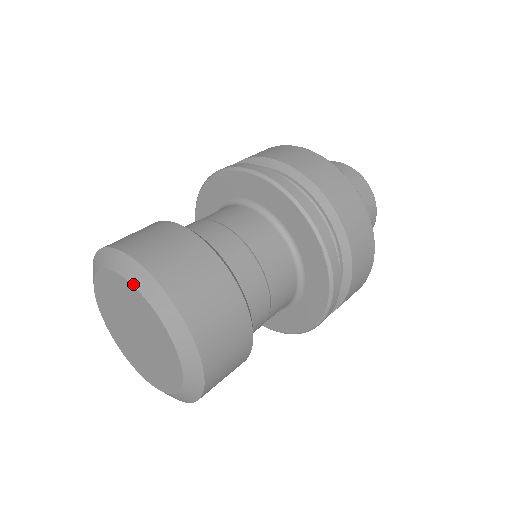
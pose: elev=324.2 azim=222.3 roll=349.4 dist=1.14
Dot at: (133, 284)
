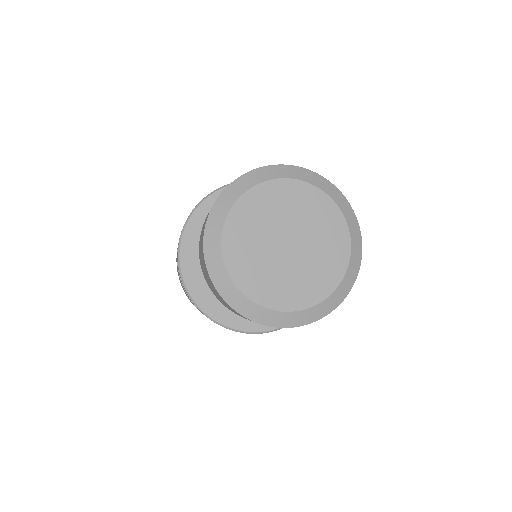
Dot at: (345, 217)
